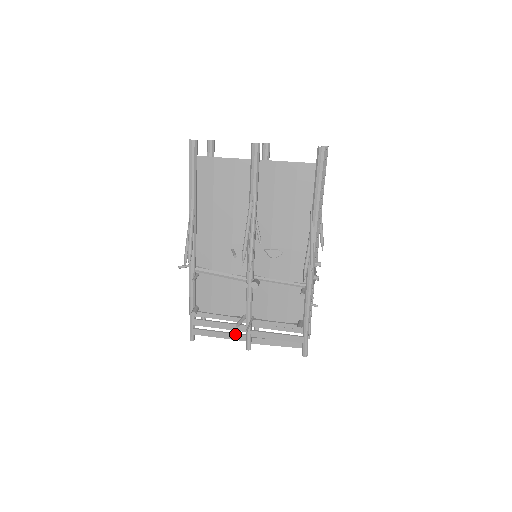
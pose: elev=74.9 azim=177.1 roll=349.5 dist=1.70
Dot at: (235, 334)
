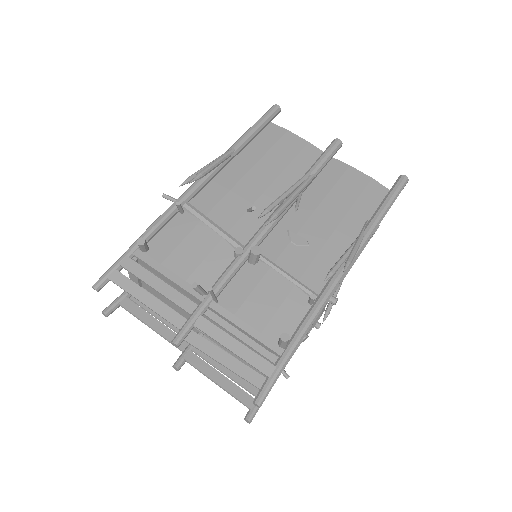
Dot at: (172, 309)
